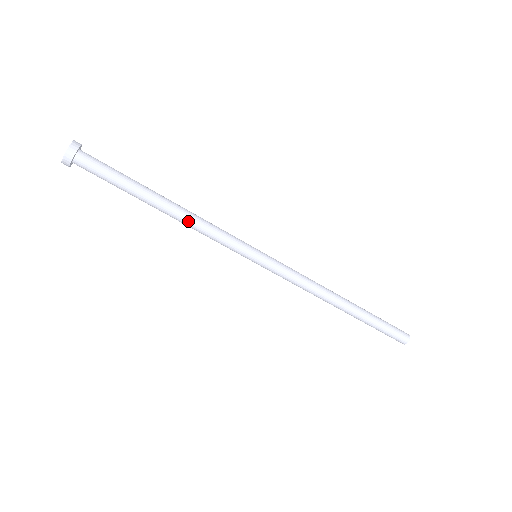
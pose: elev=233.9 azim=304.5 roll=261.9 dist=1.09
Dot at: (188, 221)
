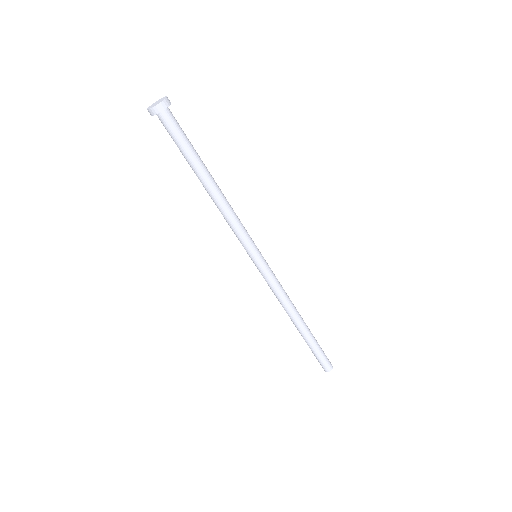
Dot at: (222, 205)
